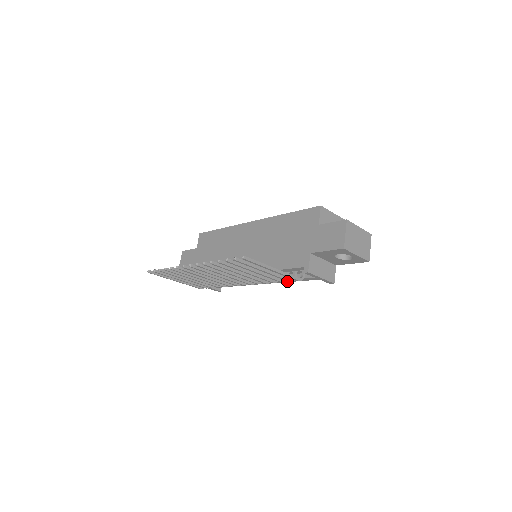
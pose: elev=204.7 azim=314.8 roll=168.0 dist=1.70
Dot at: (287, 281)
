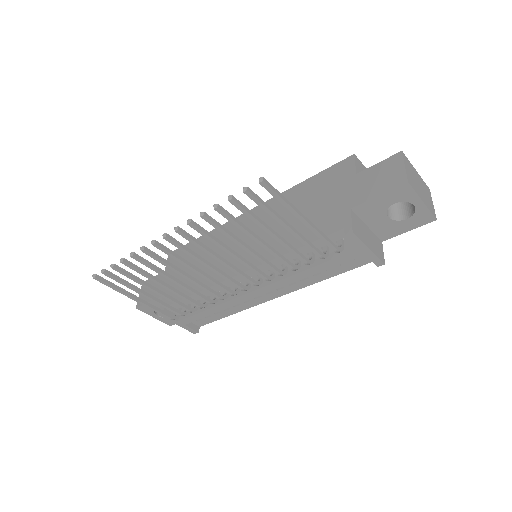
Dot at: (310, 273)
